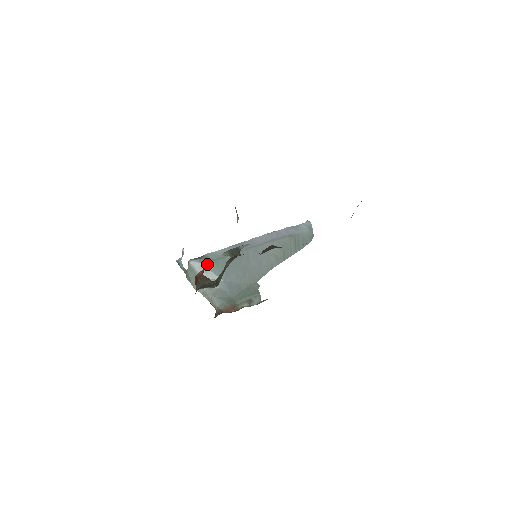
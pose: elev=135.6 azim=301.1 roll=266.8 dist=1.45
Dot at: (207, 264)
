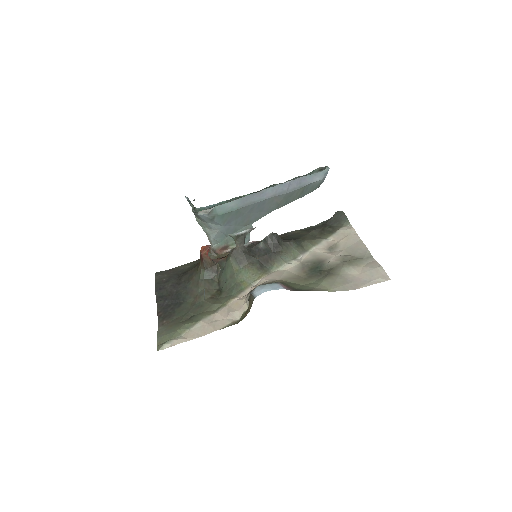
Dot at: (214, 217)
